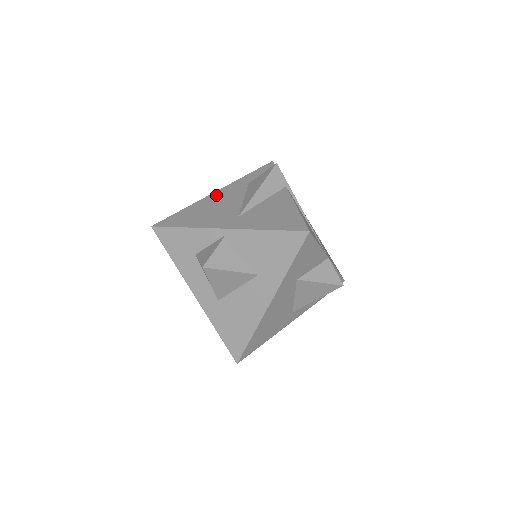
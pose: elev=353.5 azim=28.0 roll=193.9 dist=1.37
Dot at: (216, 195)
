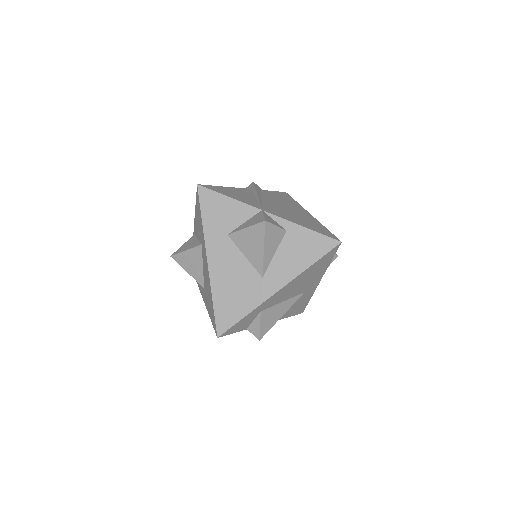
Dot at: occluded
